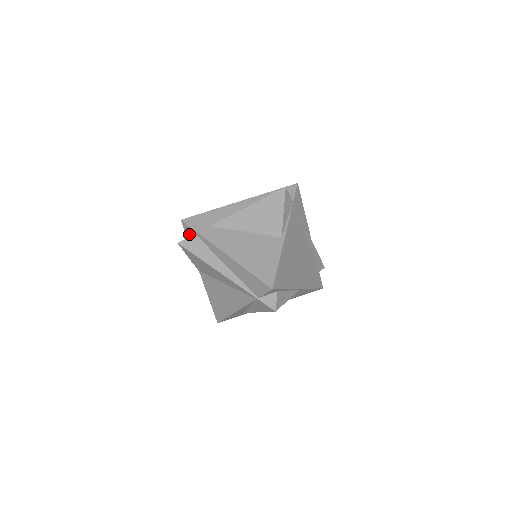
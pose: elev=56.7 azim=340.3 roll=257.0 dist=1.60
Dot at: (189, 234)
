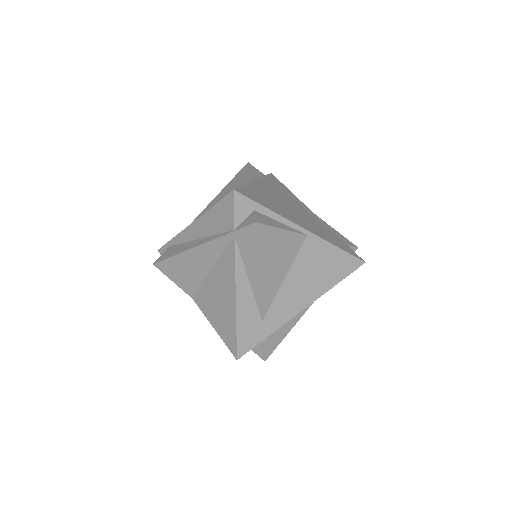
Dot at: occluded
